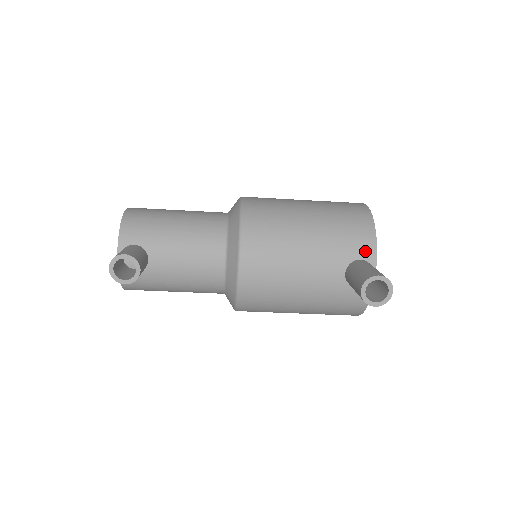
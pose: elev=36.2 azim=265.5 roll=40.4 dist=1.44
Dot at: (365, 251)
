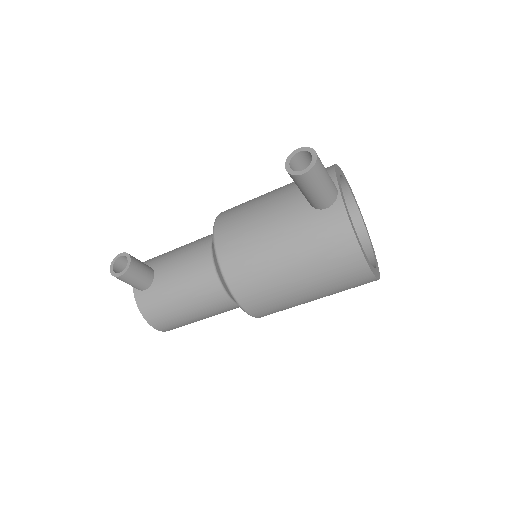
Dot at: occluded
